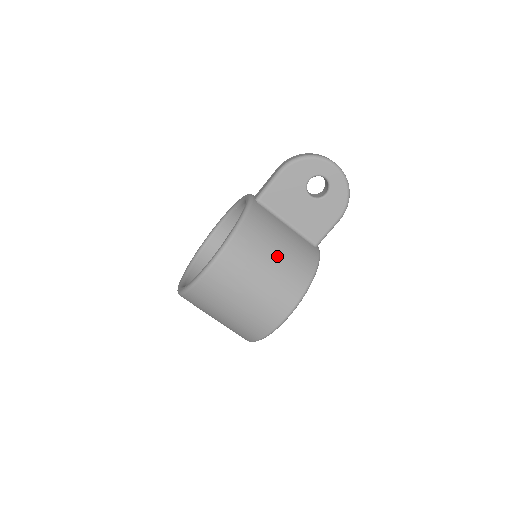
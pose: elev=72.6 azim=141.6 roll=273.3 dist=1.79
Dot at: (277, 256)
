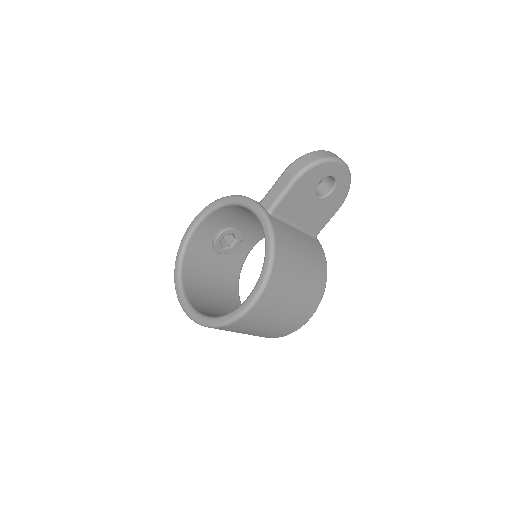
Dot at: (303, 272)
